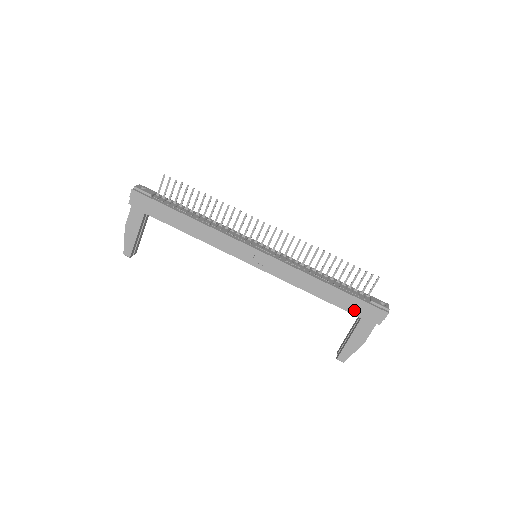
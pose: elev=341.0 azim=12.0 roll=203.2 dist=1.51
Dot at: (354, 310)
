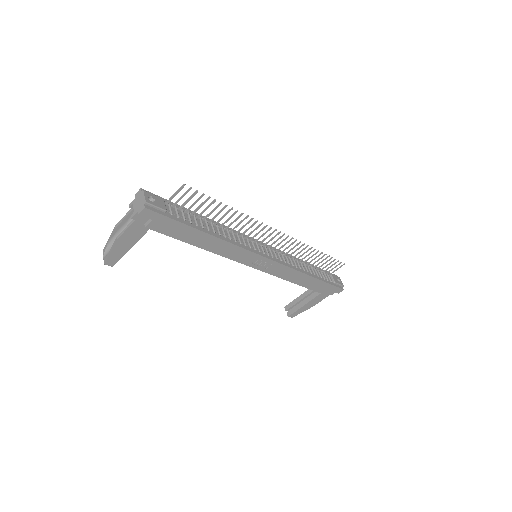
Dot at: (321, 290)
